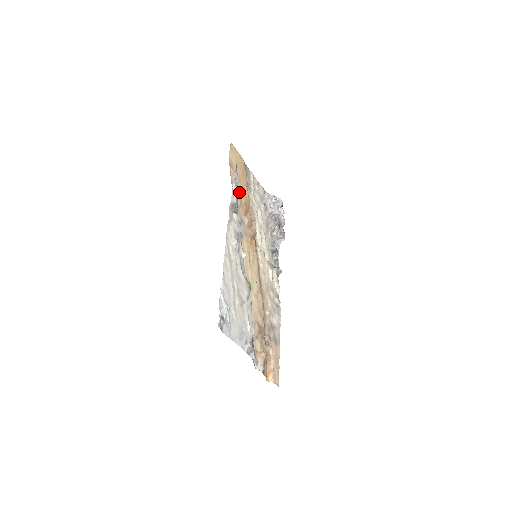
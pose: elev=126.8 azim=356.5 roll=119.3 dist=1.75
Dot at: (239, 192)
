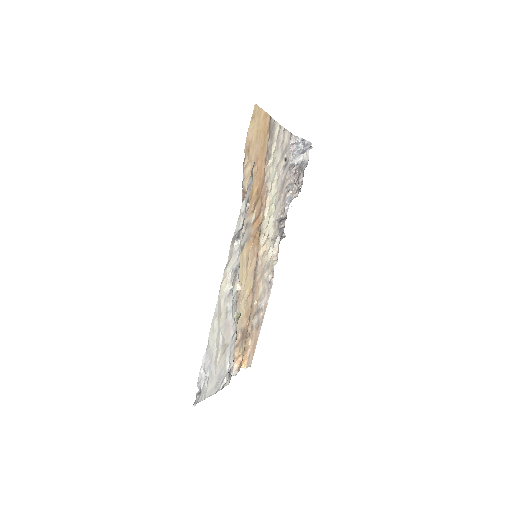
Dot at: occluded
